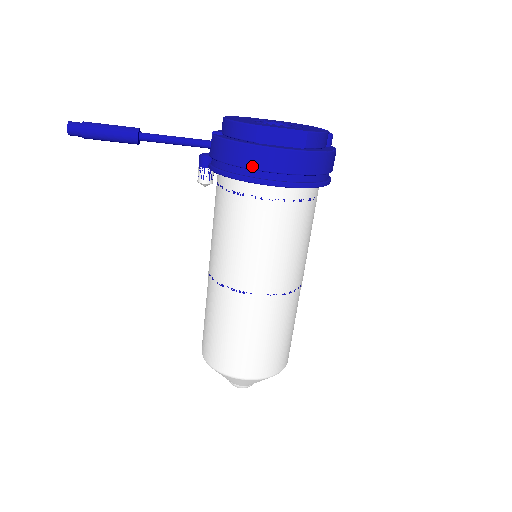
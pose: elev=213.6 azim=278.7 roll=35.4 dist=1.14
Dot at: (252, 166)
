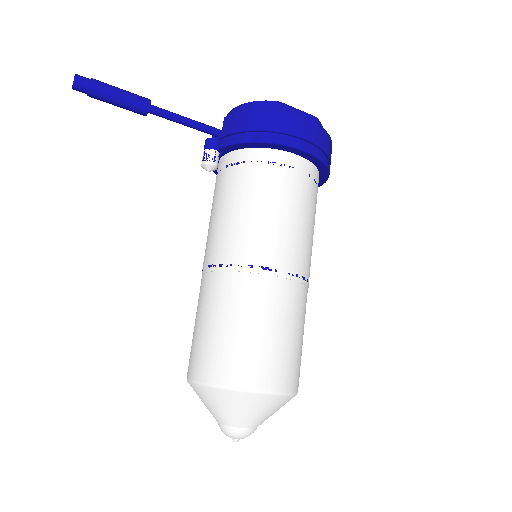
Dot at: (278, 128)
